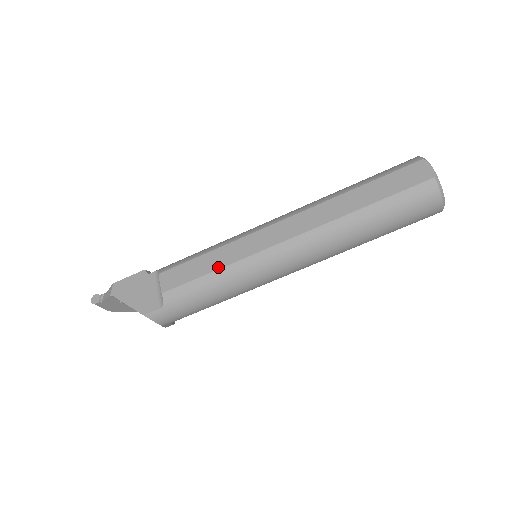
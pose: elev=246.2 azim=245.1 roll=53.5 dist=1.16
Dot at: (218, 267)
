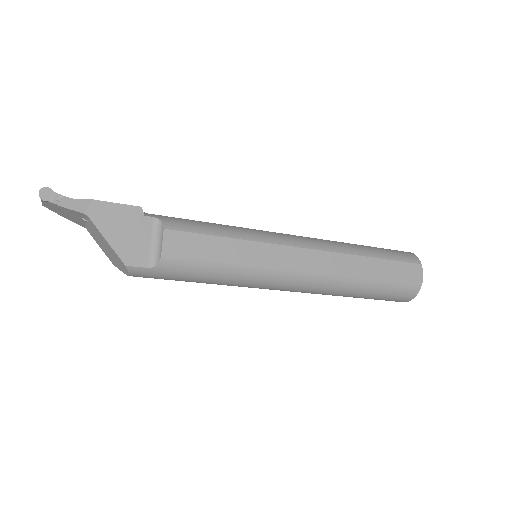
Dot at: (233, 261)
